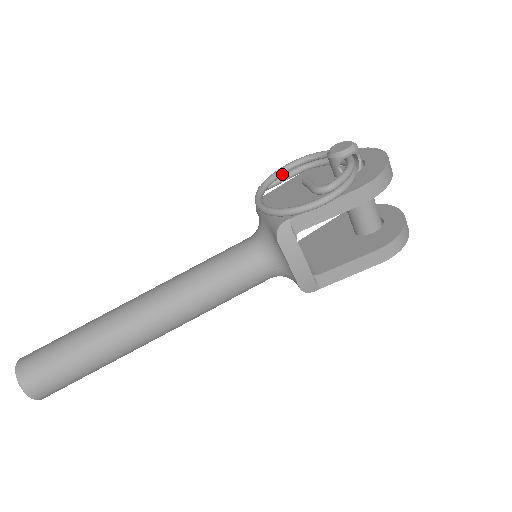
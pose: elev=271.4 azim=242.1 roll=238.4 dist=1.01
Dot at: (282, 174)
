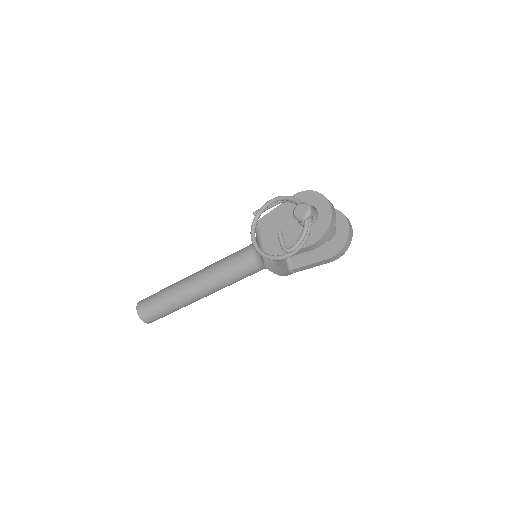
Dot at: (268, 207)
